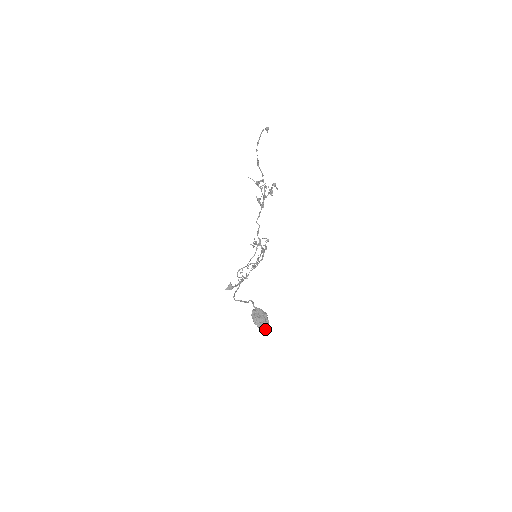
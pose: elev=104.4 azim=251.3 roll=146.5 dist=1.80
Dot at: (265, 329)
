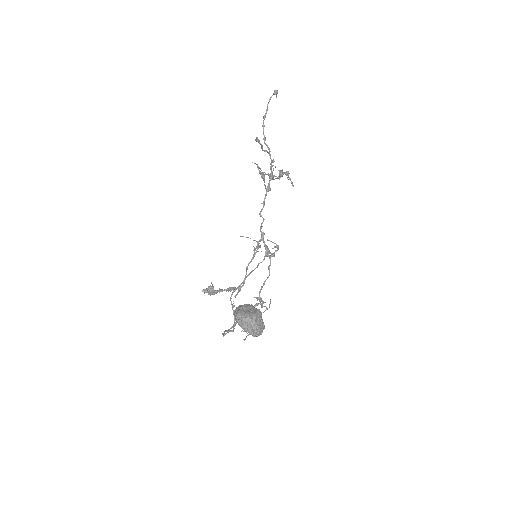
Dot at: (256, 334)
